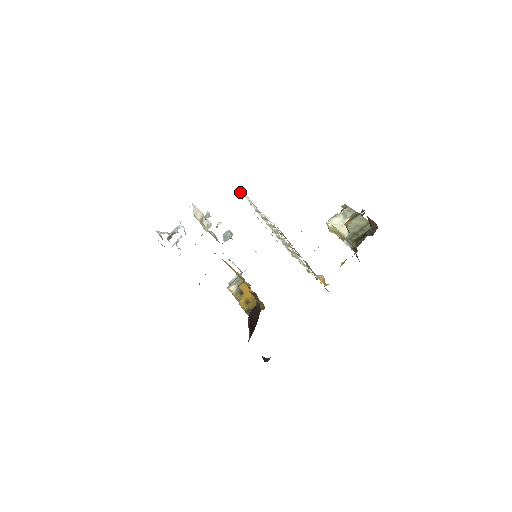
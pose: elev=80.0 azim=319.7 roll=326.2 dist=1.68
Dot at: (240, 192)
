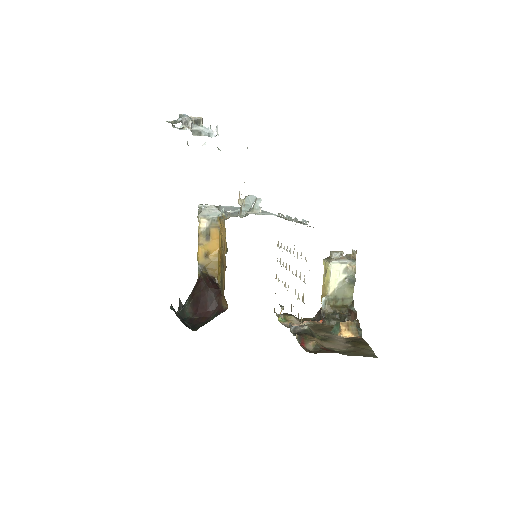
Dot at: occluded
